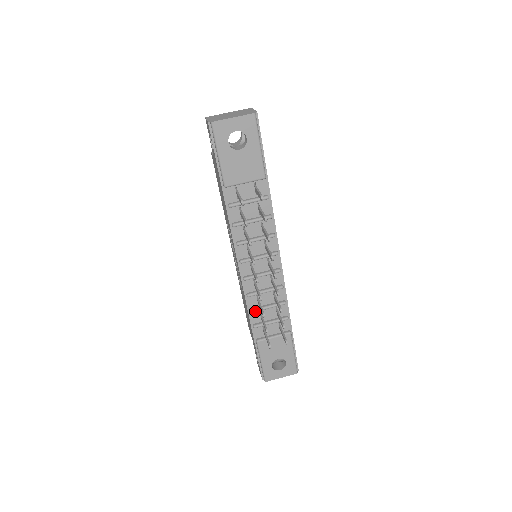
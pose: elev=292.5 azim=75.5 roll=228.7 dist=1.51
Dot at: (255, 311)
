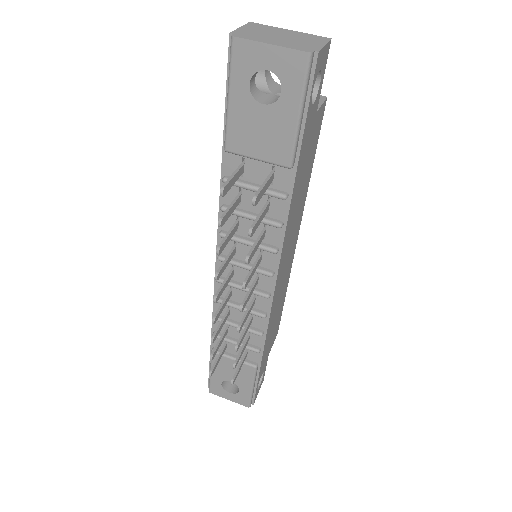
Dot at: (219, 321)
